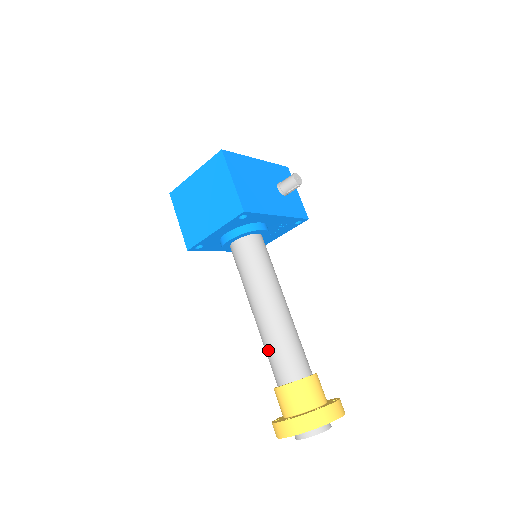
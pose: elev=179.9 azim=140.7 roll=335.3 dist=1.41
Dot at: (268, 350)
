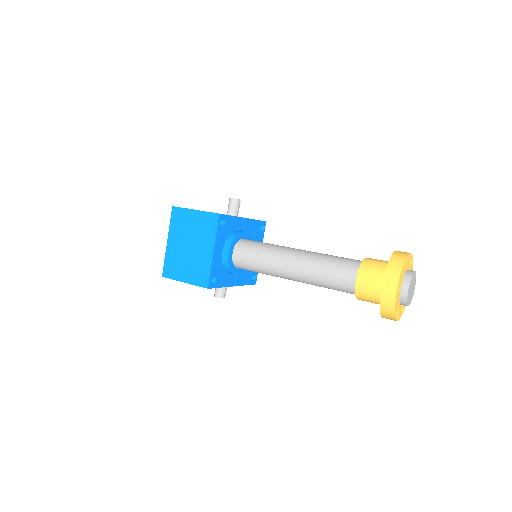
Dot at: (324, 278)
